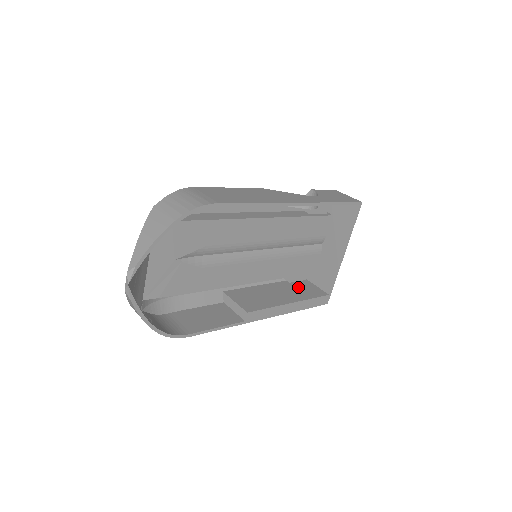
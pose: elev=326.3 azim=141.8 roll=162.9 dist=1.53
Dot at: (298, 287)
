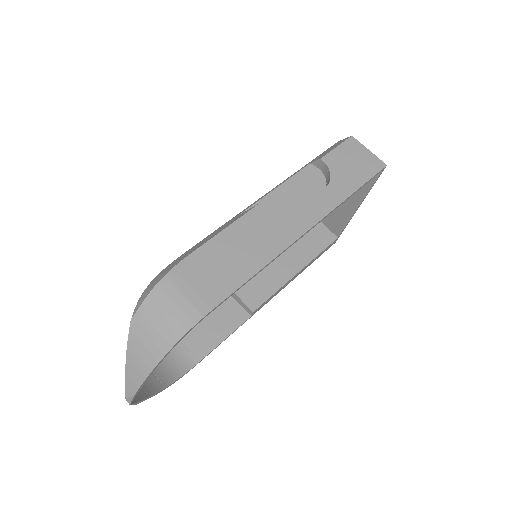
Dot at: occluded
